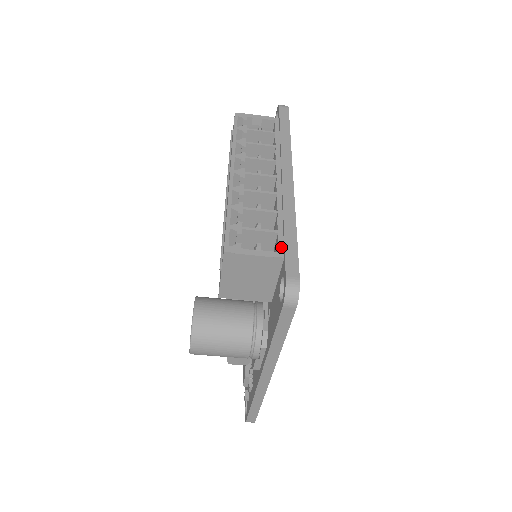
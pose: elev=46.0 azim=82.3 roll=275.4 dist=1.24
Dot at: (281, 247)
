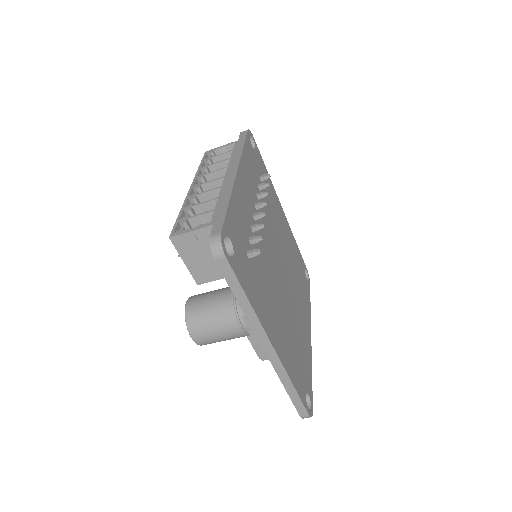
Dot at: (214, 218)
